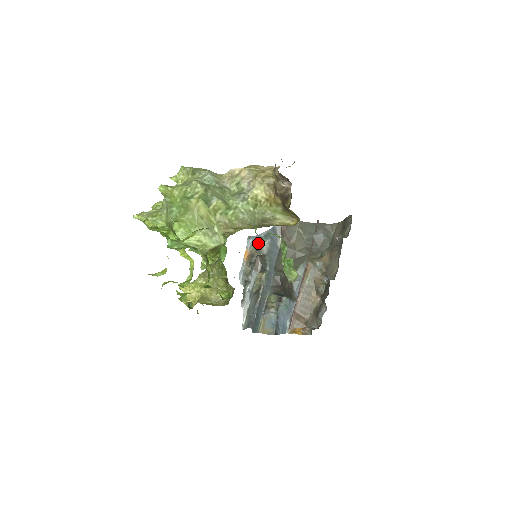
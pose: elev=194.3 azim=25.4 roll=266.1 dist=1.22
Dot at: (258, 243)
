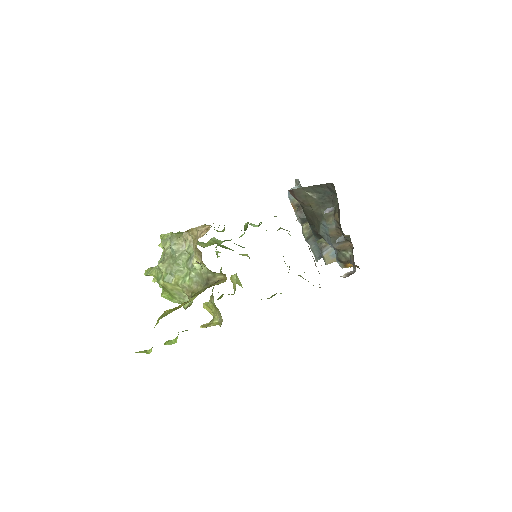
Dot at: occluded
